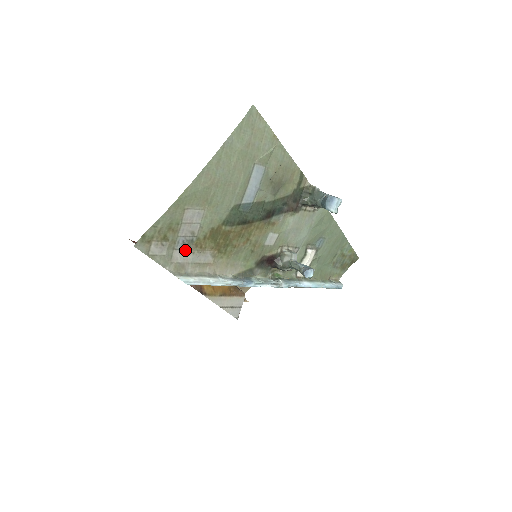
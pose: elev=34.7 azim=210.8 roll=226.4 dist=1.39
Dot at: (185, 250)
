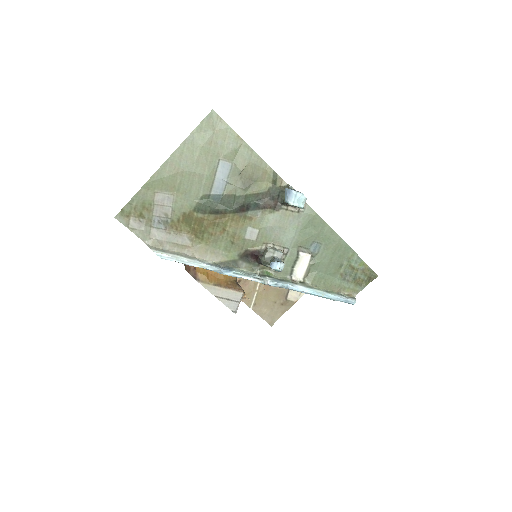
Dot at: (162, 229)
